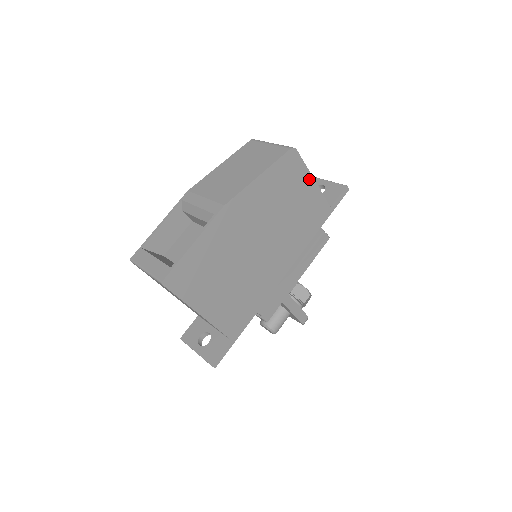
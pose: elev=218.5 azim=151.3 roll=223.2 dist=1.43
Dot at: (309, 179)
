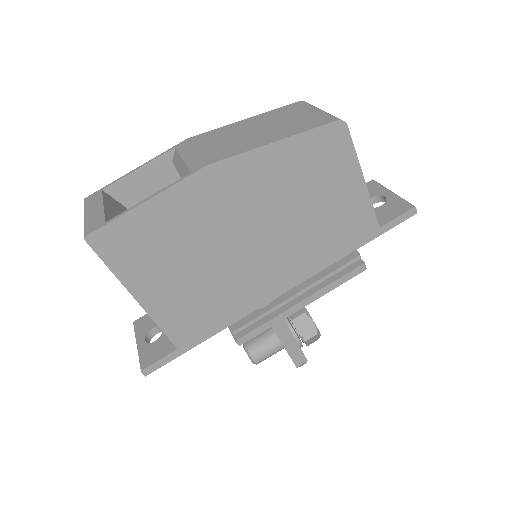
Dot at: (356, 175)
